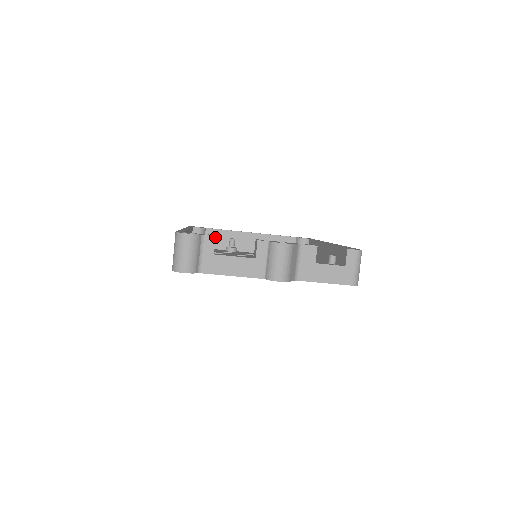
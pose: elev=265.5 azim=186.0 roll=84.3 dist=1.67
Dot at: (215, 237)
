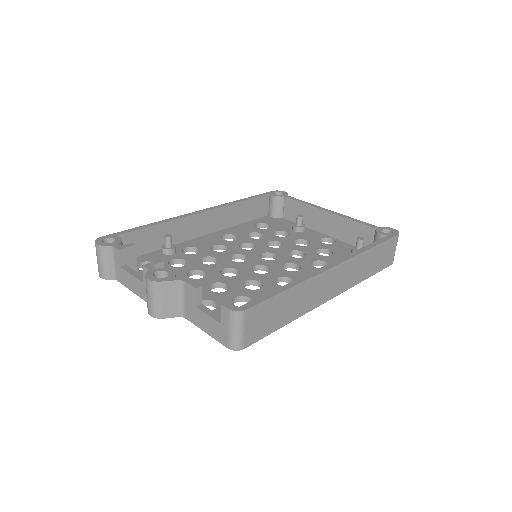
Dot at: (119, 251)
